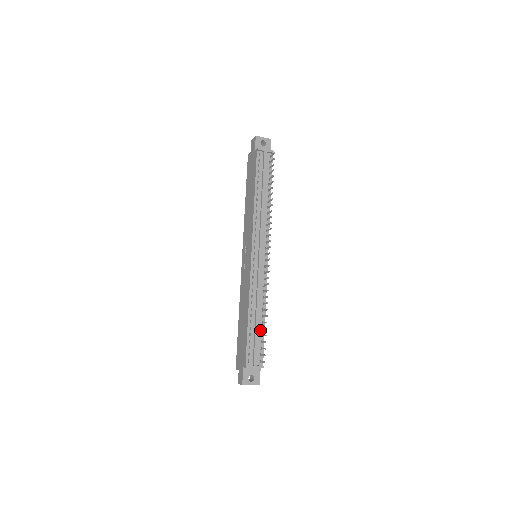
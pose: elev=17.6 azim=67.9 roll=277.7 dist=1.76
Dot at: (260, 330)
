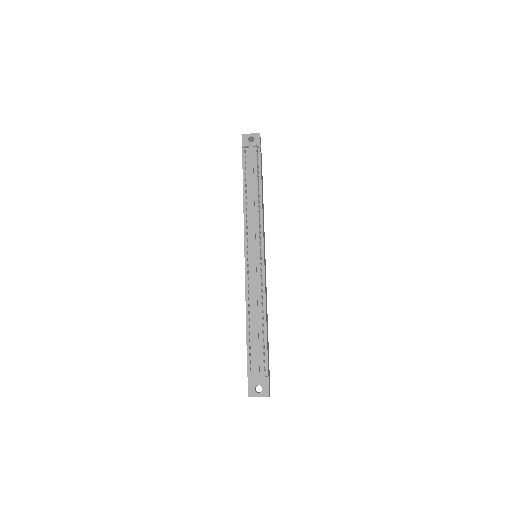
Dot at: (261, 334)
